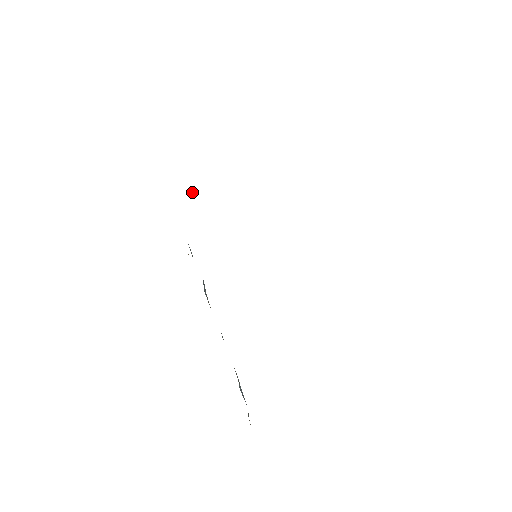
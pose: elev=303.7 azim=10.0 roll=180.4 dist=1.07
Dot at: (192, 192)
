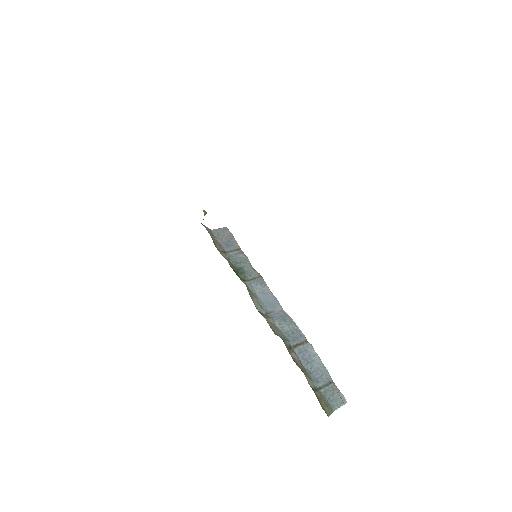
Dot at: (204, 215)
